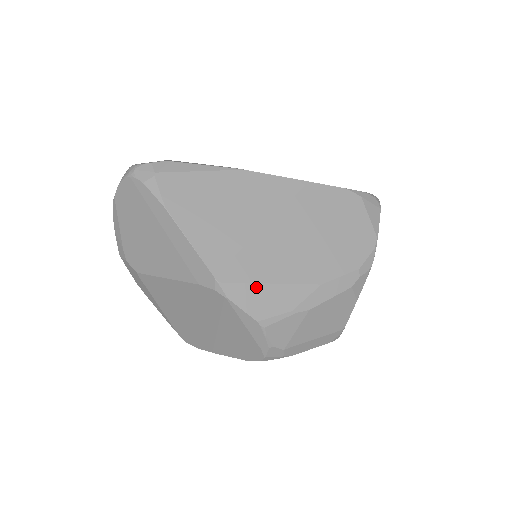
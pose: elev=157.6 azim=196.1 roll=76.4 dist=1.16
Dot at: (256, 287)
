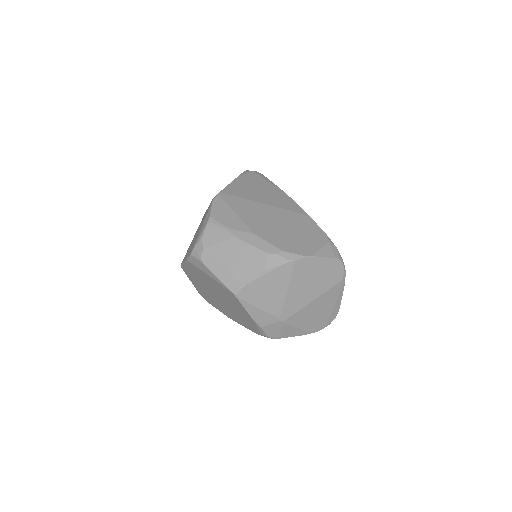
Dot at: (228, 208)
